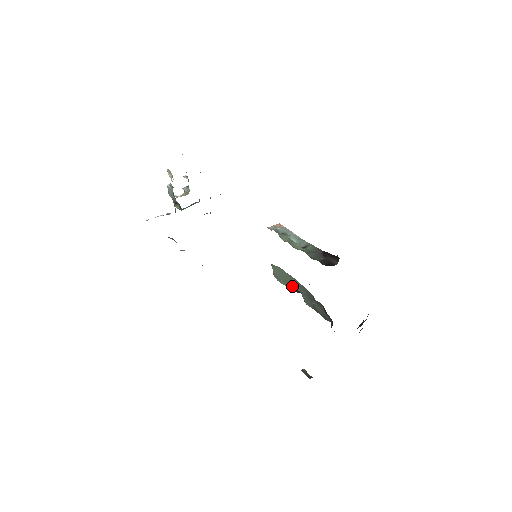
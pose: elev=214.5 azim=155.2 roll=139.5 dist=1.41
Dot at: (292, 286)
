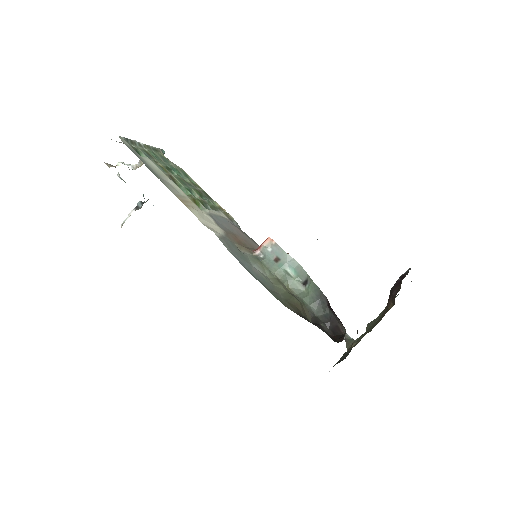
Dot at: occluded
